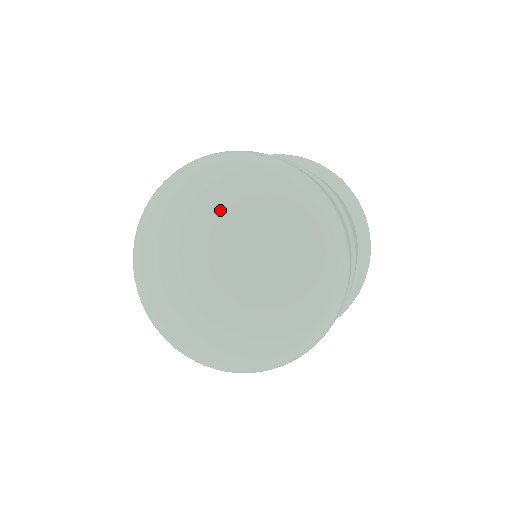
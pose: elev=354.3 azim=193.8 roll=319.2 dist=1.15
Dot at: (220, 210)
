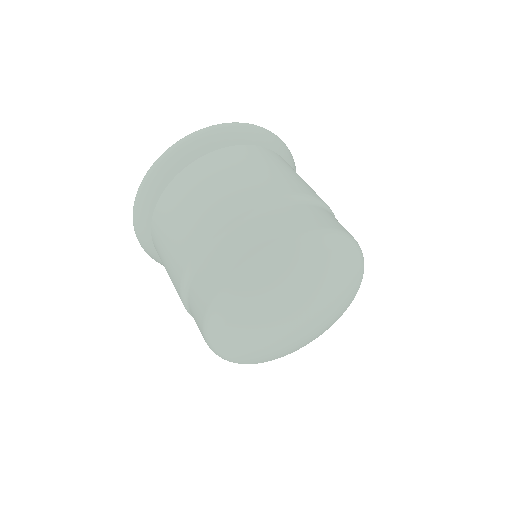
Dot at: (331, 289)
